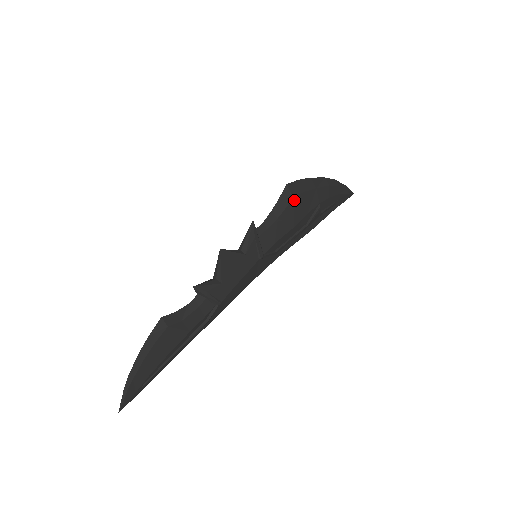
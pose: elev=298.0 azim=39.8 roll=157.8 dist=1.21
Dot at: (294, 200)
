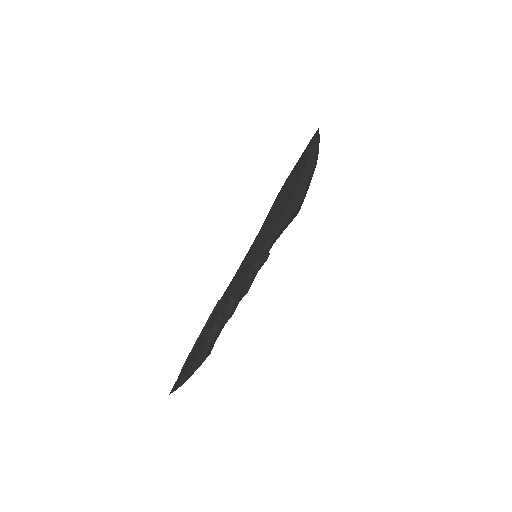
Dot at: (298, 212)
